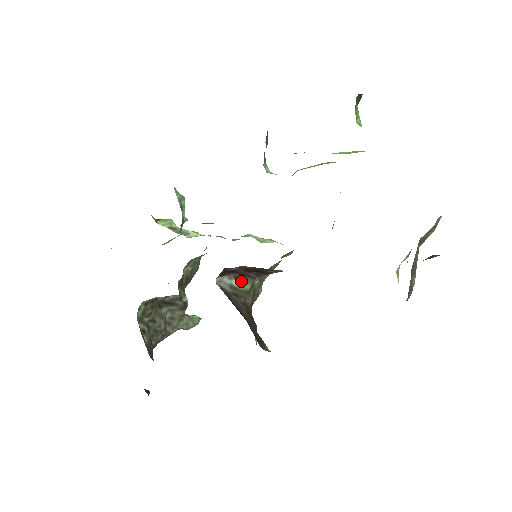
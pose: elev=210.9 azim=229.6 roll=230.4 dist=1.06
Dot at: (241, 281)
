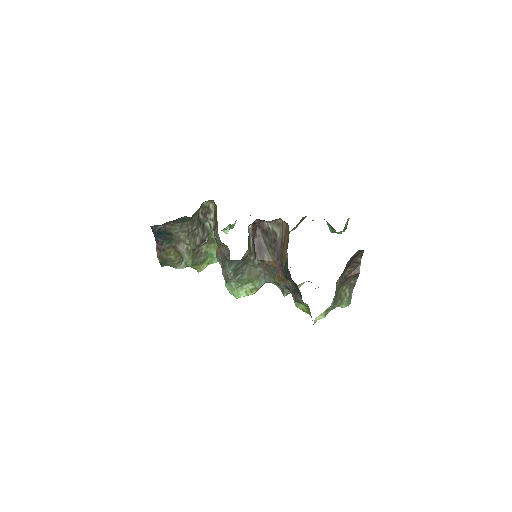
Dot at: (252, 244)
